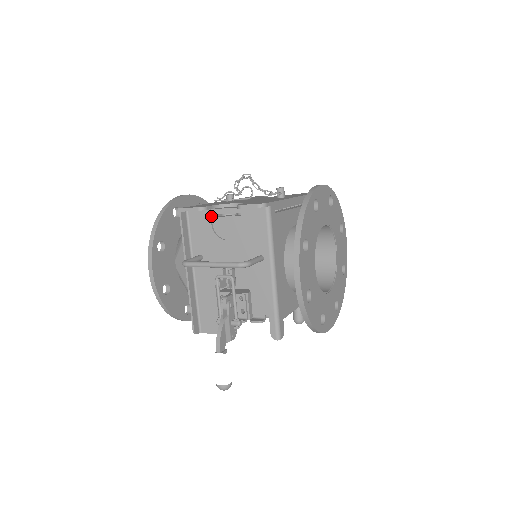
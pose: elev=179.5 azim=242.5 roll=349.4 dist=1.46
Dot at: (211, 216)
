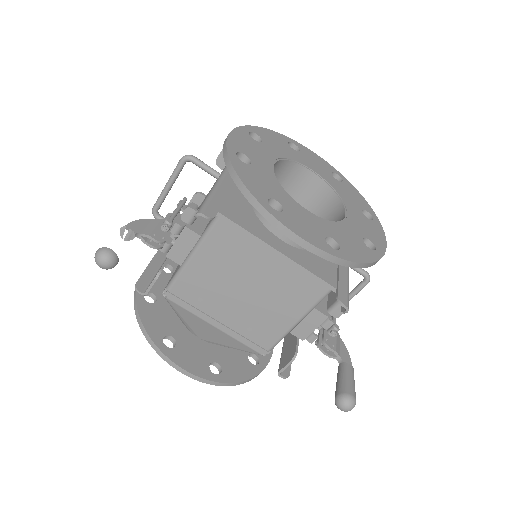
Dot at: occluded
